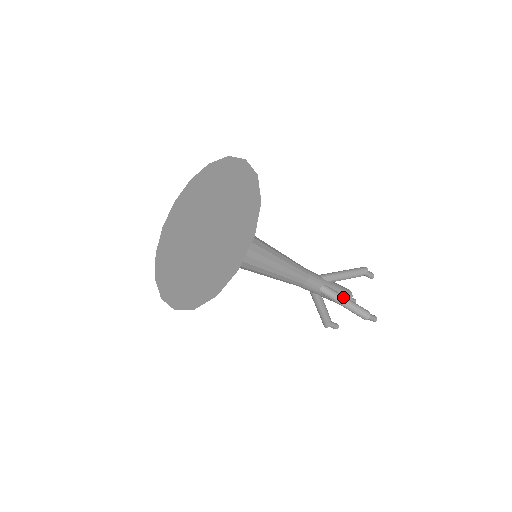
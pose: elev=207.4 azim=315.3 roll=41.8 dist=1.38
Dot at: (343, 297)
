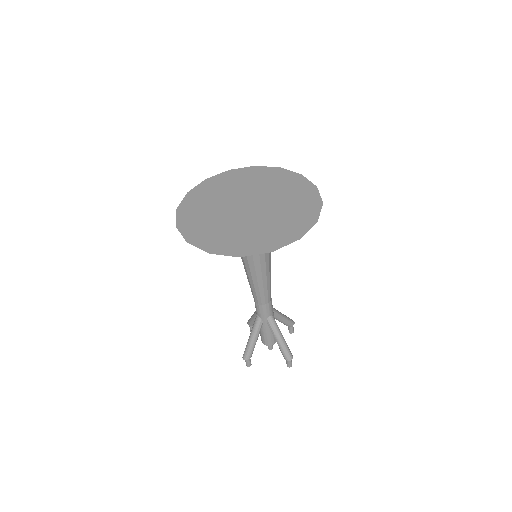
Dot at: occluded
